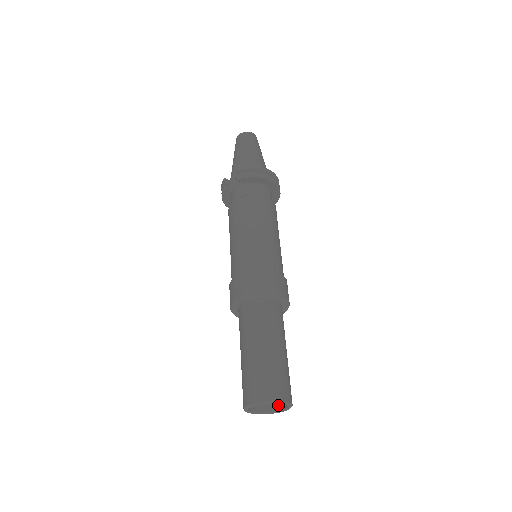
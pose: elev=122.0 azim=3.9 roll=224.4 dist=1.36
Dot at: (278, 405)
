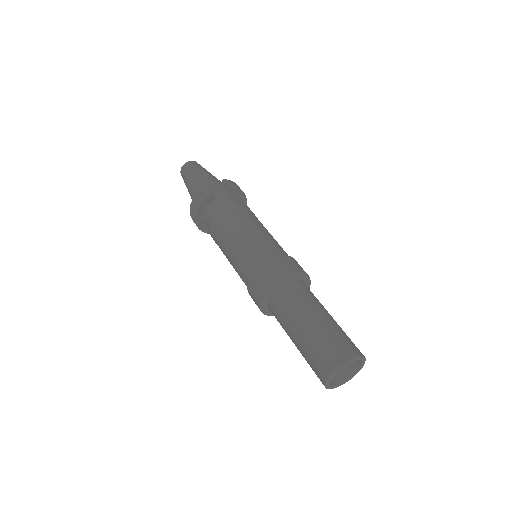
Dot at: (337, 379)
